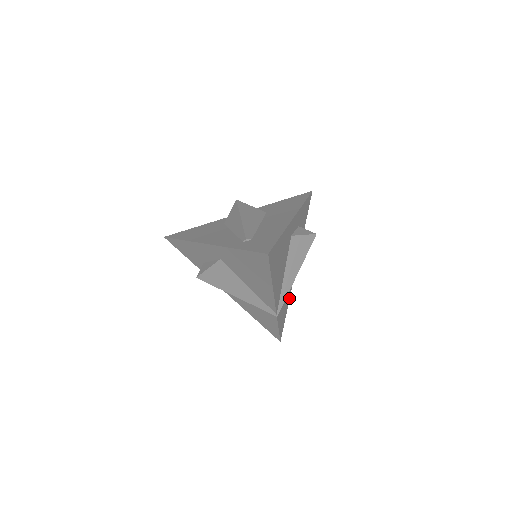
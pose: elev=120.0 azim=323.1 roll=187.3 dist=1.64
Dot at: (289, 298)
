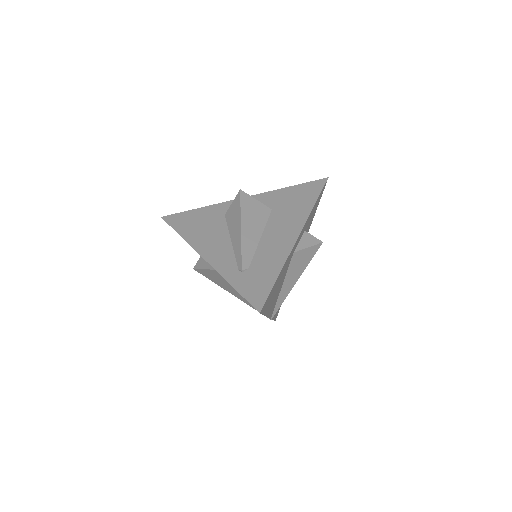
Dot at: occluded
